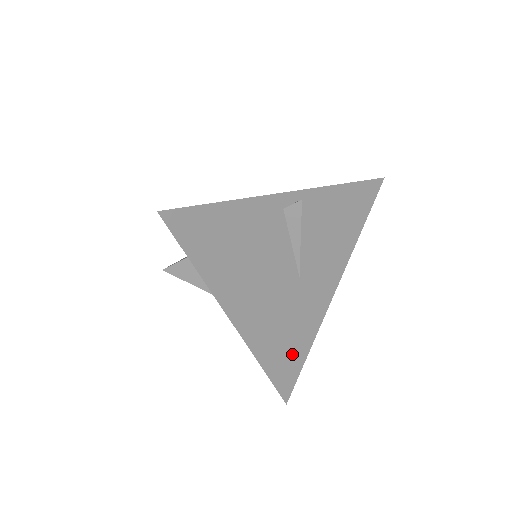
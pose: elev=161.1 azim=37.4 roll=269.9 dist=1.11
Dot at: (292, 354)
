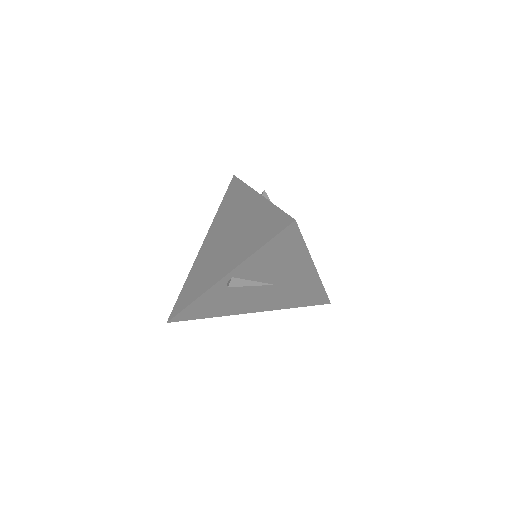
Dot at: (310, 296)
